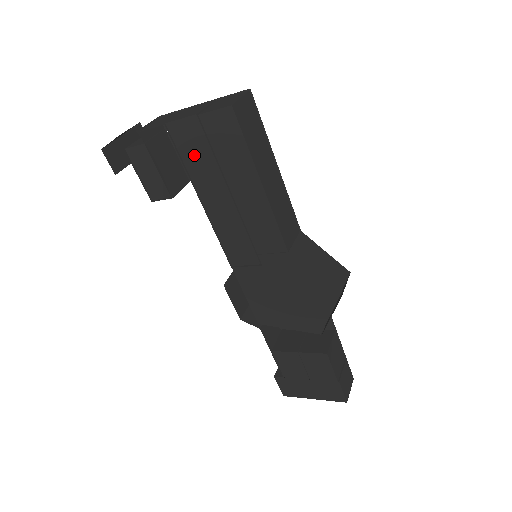
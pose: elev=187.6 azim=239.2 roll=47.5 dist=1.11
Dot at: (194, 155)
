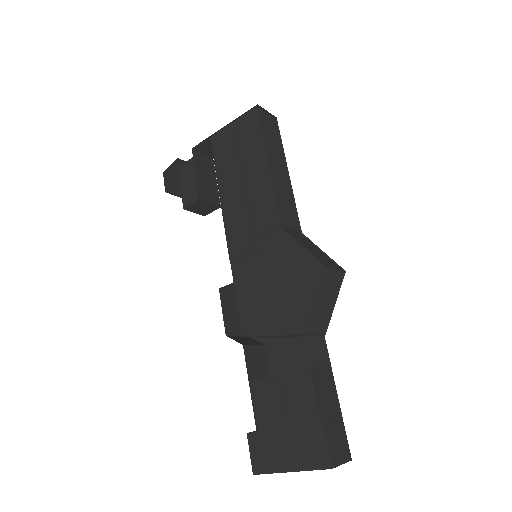
Dot at: (224, 155)
